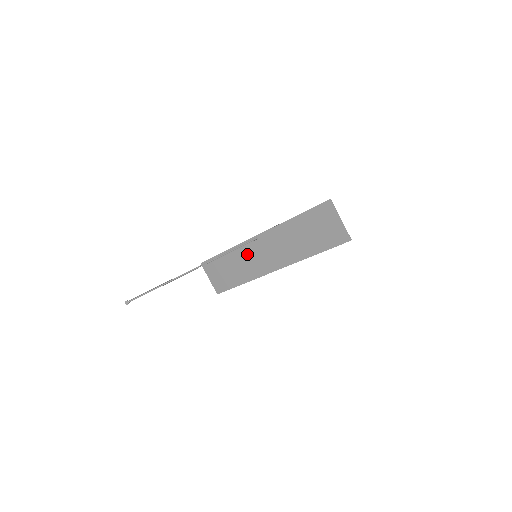
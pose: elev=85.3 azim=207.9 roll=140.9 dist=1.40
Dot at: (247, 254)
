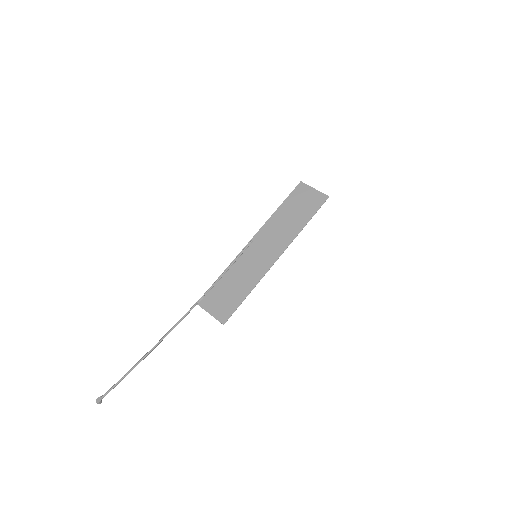
Dot at: (246, 261)
